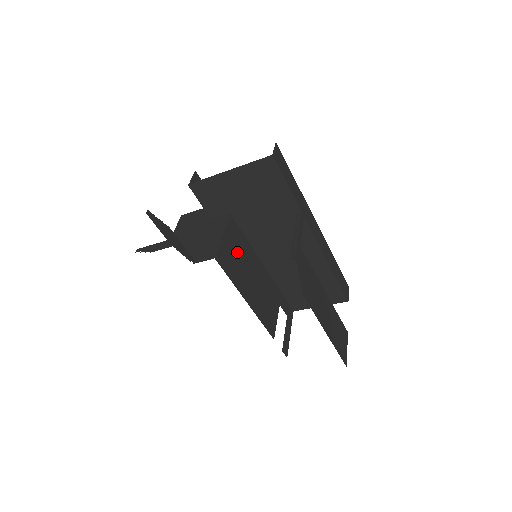
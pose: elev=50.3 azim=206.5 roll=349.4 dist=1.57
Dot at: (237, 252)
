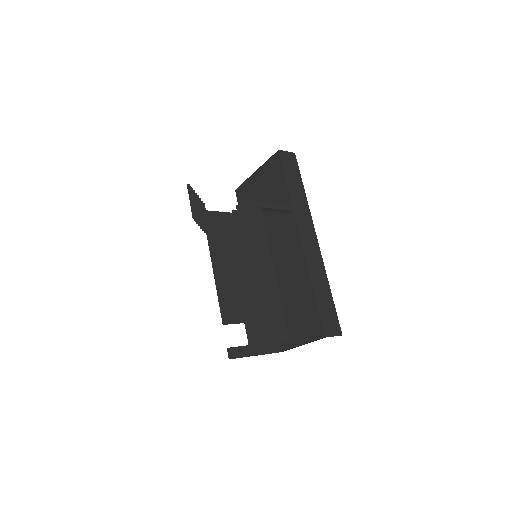
Dot at: occluded
